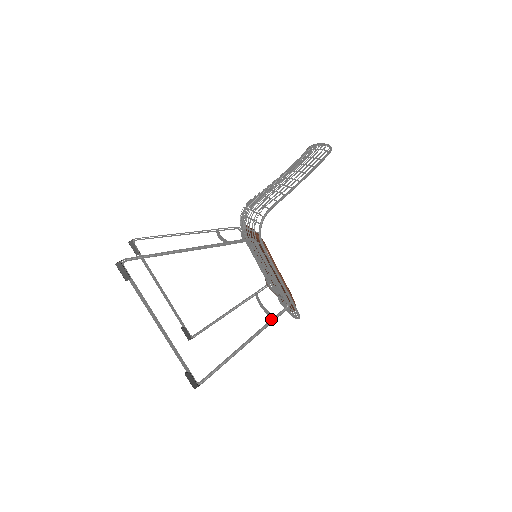
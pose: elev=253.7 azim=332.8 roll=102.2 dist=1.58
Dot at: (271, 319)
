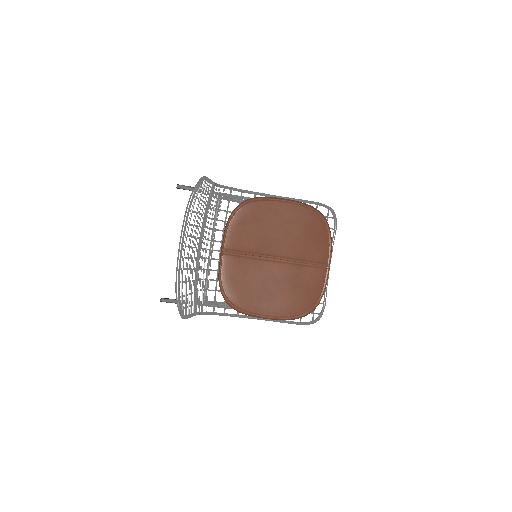
Dot at: occluded
